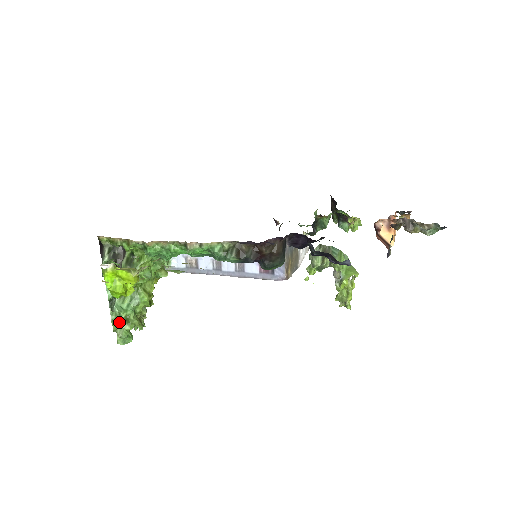
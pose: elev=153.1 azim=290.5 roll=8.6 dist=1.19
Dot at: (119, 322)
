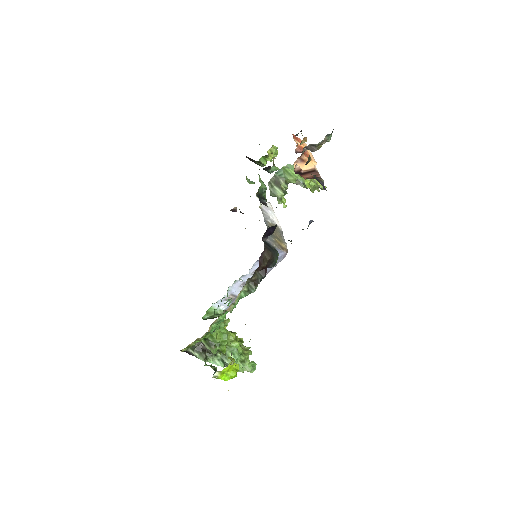
Dot at: (240, 366)
